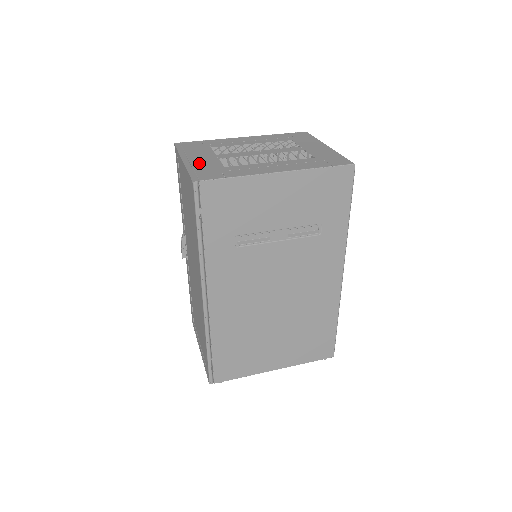
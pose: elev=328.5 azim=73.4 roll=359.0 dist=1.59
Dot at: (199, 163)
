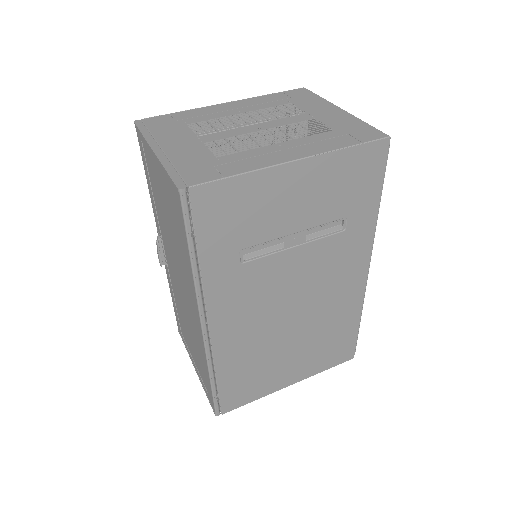
Dot at: (178, 154)
